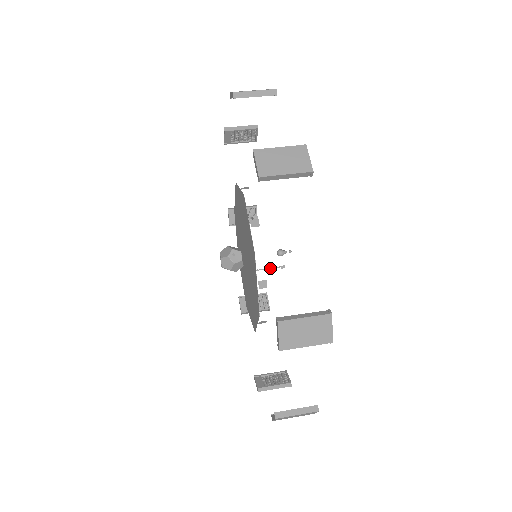
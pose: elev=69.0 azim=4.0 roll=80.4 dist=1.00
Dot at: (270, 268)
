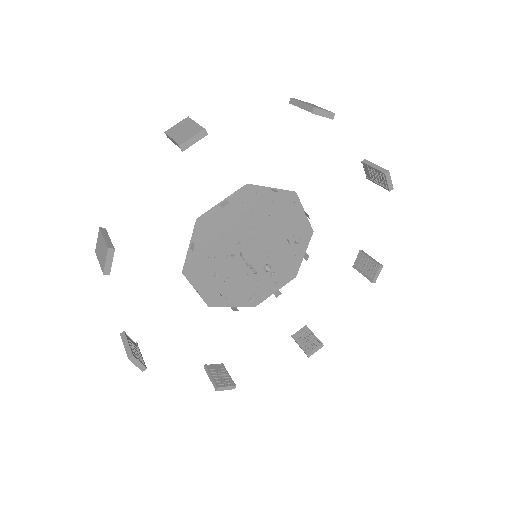
Dot at: (249, 264)
